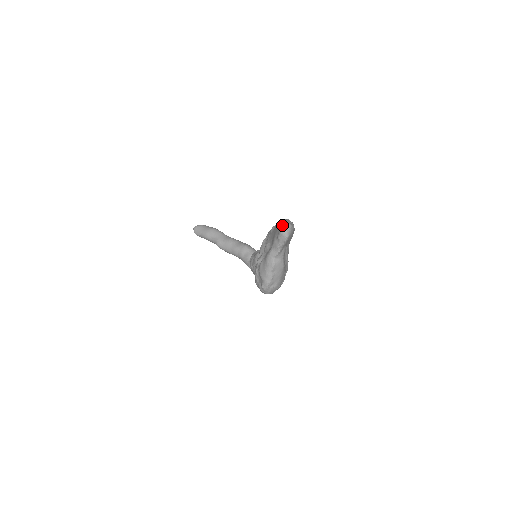
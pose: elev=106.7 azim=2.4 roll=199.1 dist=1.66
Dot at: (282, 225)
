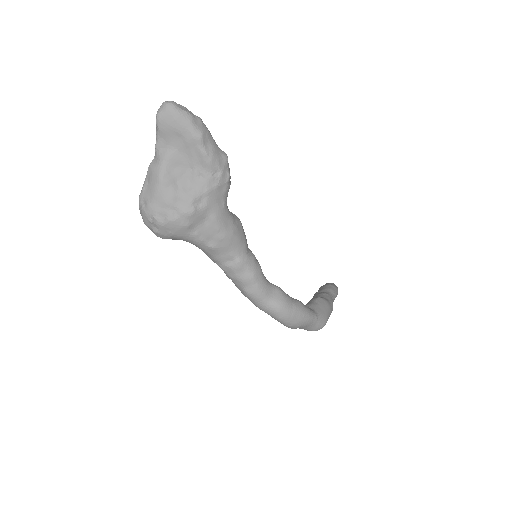
Dot at: occluded
